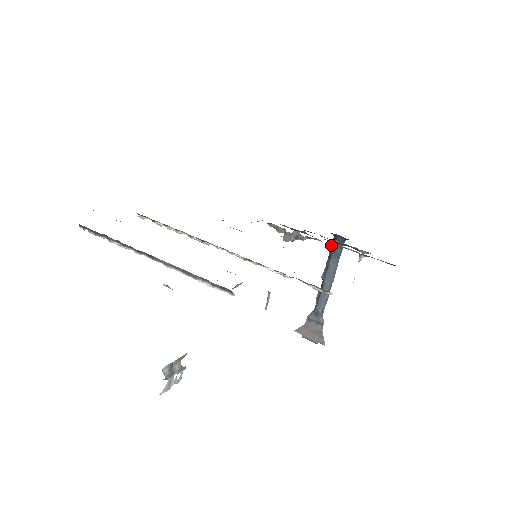
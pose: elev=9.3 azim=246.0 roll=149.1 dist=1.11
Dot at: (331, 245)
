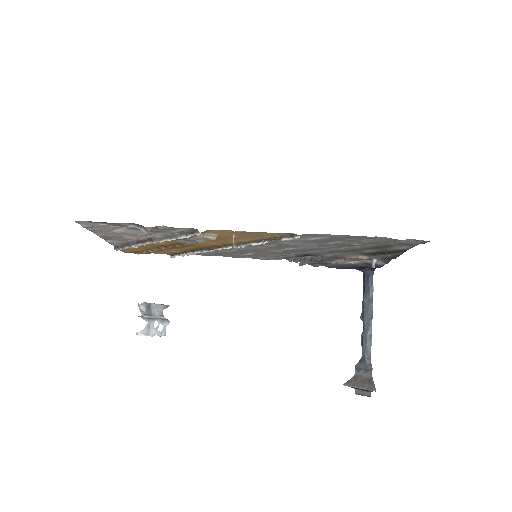
Dot at: (363, 283)
